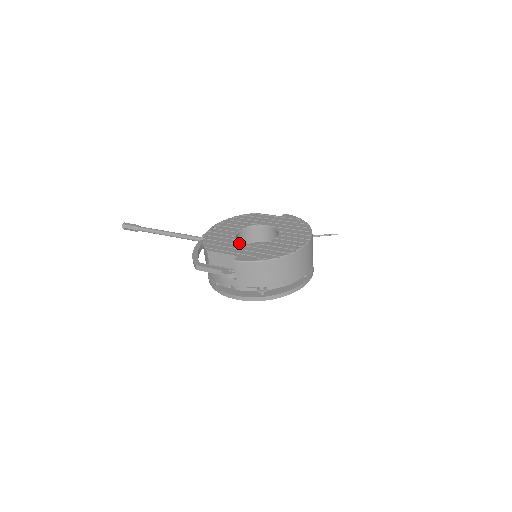
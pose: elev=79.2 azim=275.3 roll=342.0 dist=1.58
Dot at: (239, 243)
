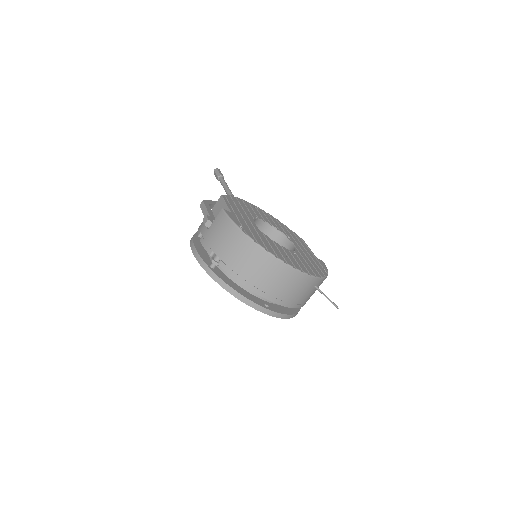
Dot at: (250, 218)
